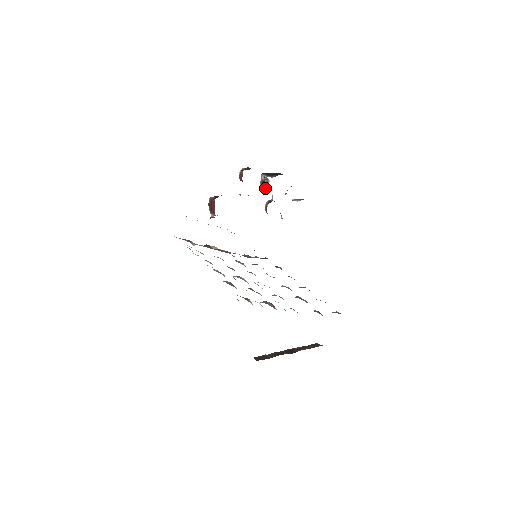
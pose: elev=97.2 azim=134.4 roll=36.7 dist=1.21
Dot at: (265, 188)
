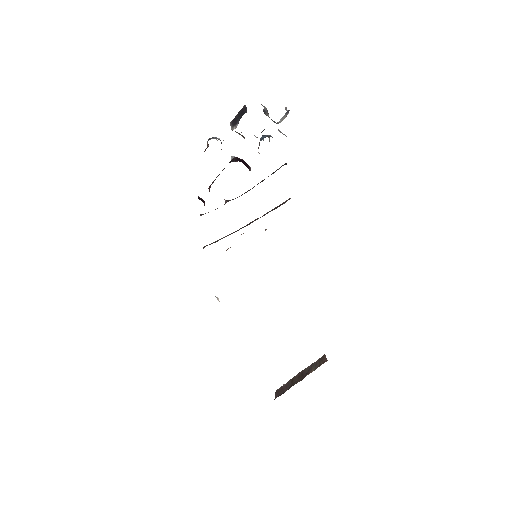
Dot at: occluded
